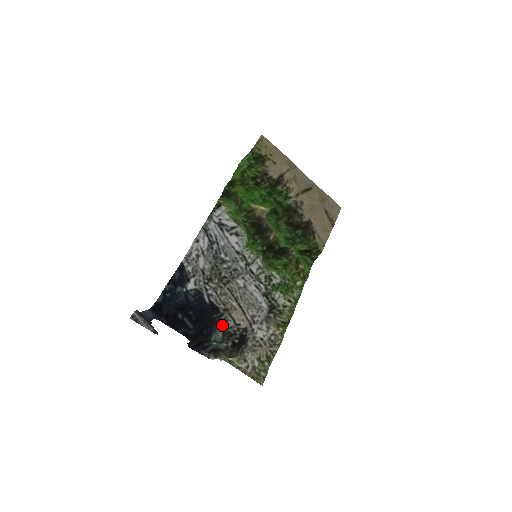
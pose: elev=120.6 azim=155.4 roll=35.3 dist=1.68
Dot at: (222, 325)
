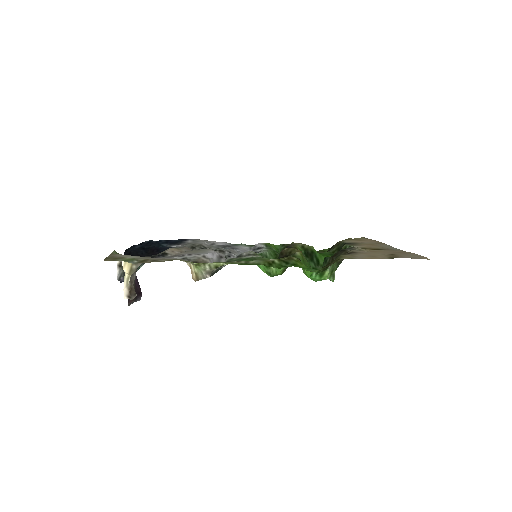
Dot at: occluded
